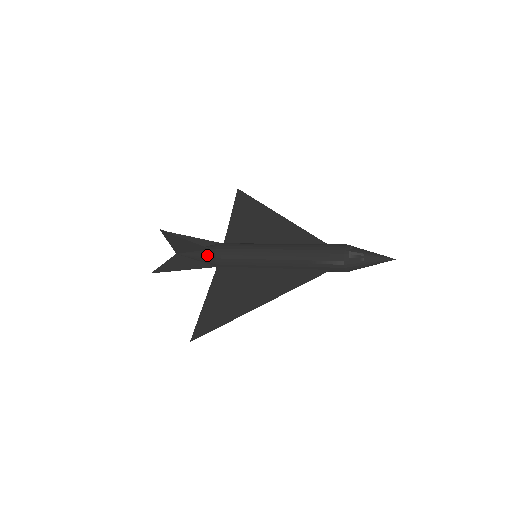
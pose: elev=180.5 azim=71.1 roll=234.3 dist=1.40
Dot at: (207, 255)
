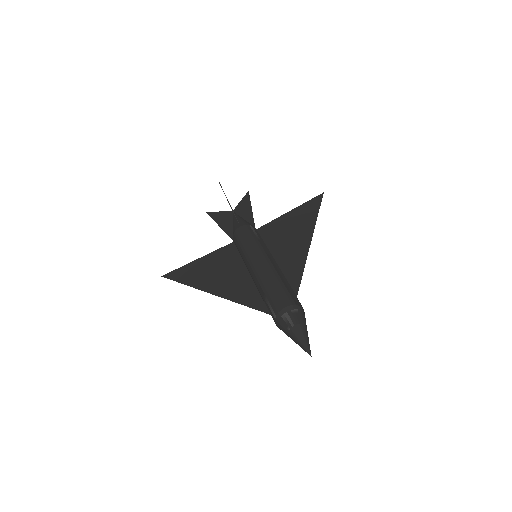
Dot at: (234, 227)
